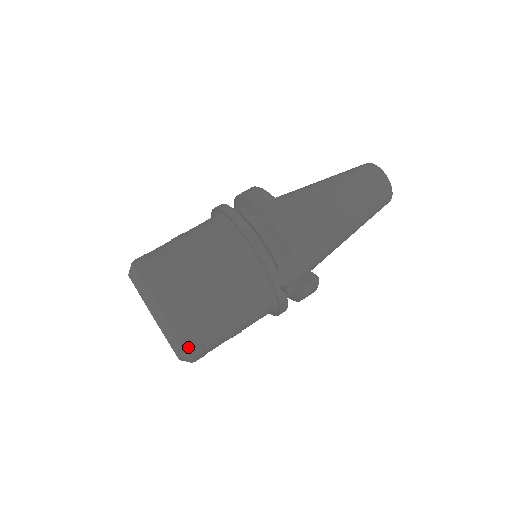
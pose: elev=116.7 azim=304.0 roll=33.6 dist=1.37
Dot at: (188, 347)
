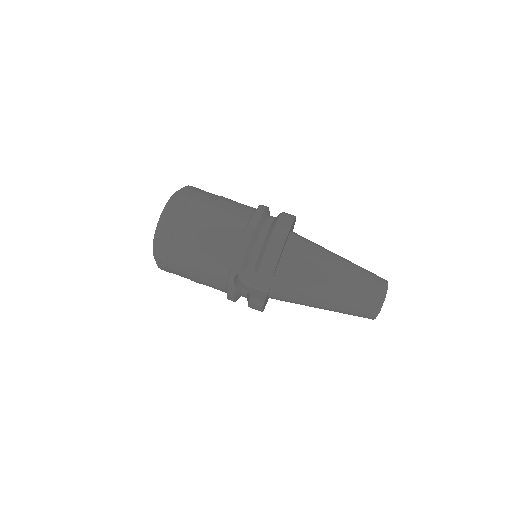
Dot at: (159, 254)
